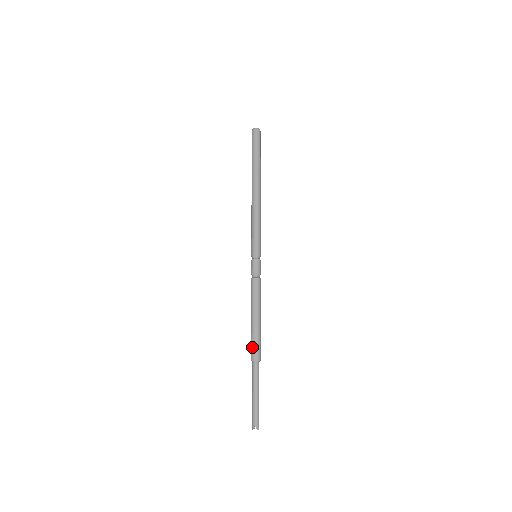
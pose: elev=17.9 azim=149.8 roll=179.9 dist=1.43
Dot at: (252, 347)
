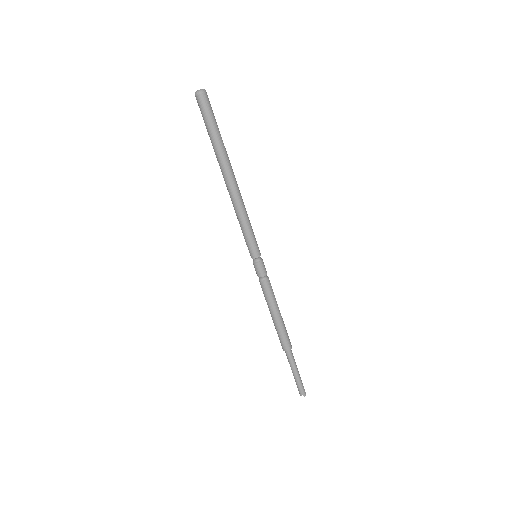
Dot at: (280, 341)
